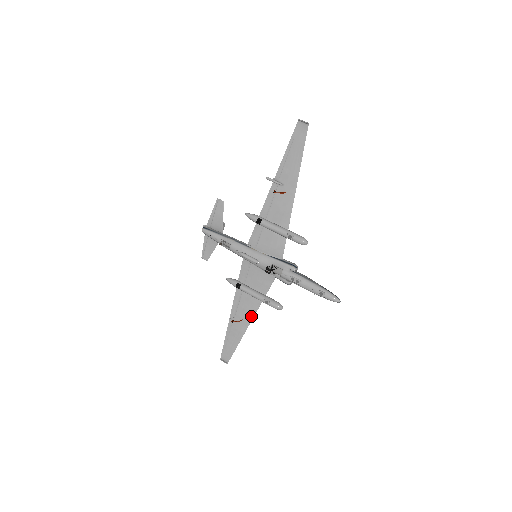
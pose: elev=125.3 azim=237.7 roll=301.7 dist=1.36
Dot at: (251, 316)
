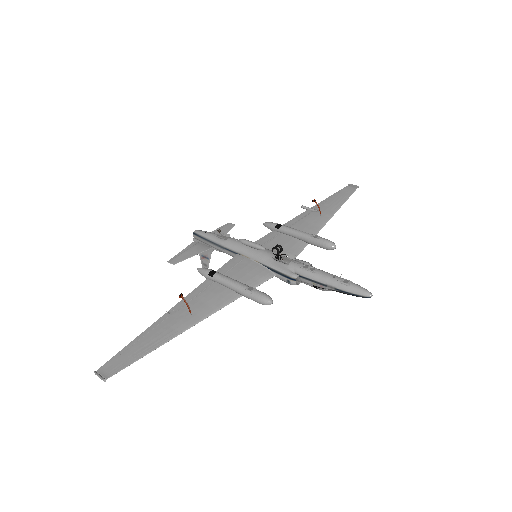
Dot at: (209, 312)
